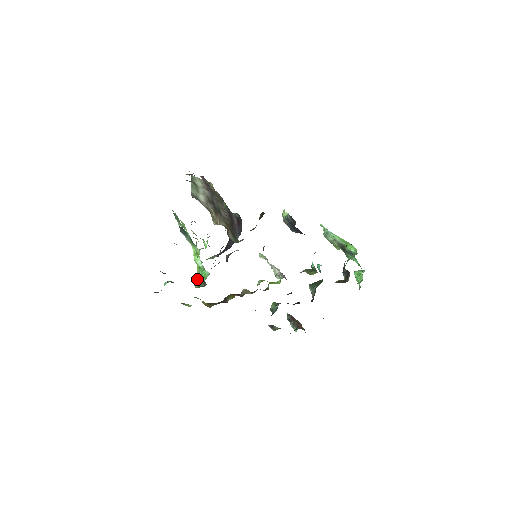
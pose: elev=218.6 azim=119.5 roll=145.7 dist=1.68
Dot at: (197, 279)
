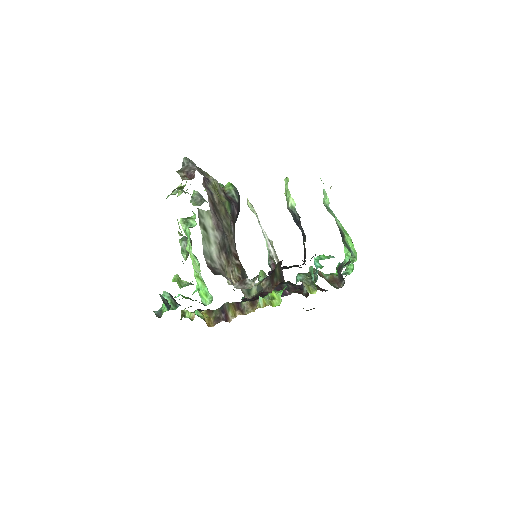
Dot at: (184, 243)
